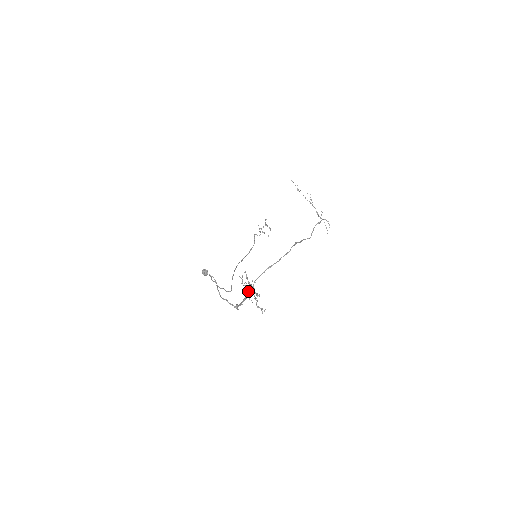
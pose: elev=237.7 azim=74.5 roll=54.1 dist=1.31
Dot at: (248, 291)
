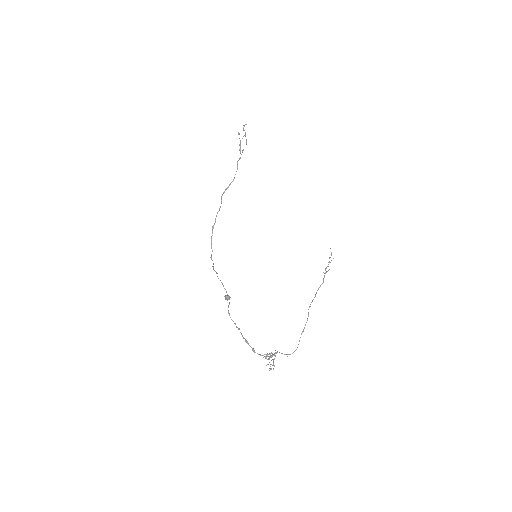
Dot at: occluded
